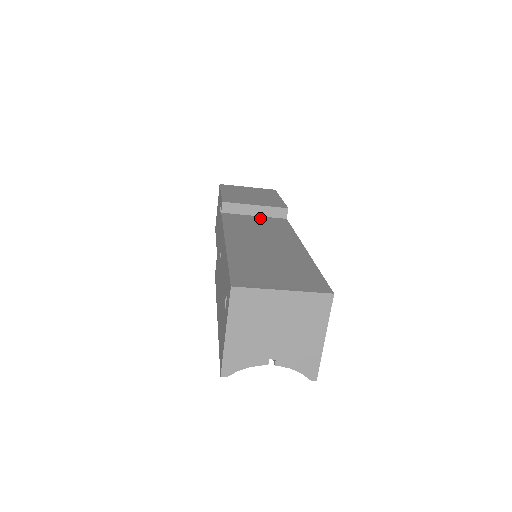
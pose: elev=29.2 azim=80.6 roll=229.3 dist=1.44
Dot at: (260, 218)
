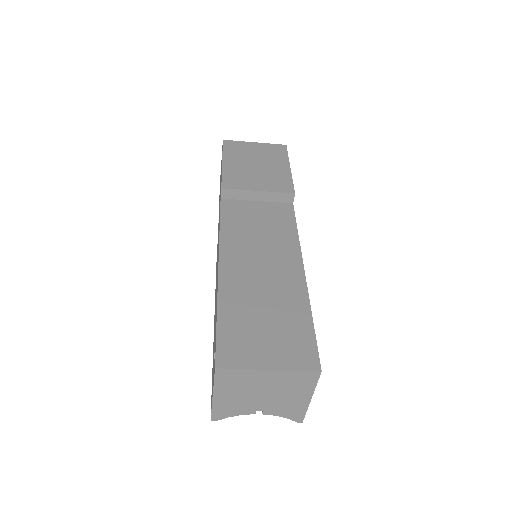
Dot at: (263, 206)
